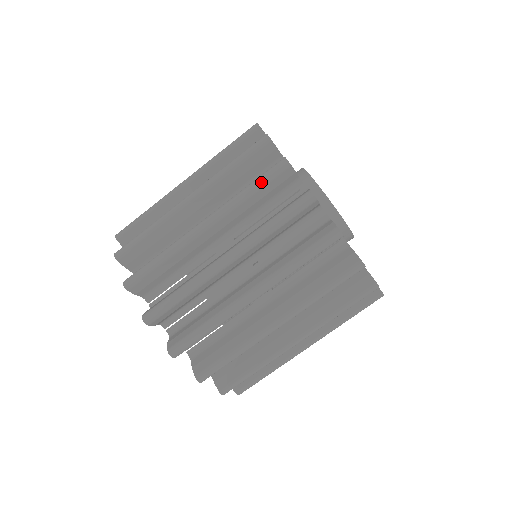
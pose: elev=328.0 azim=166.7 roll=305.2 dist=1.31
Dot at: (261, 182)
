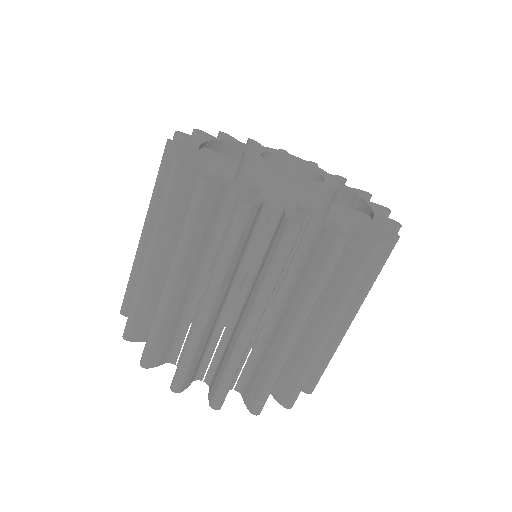
Dot at: (331, 272)
